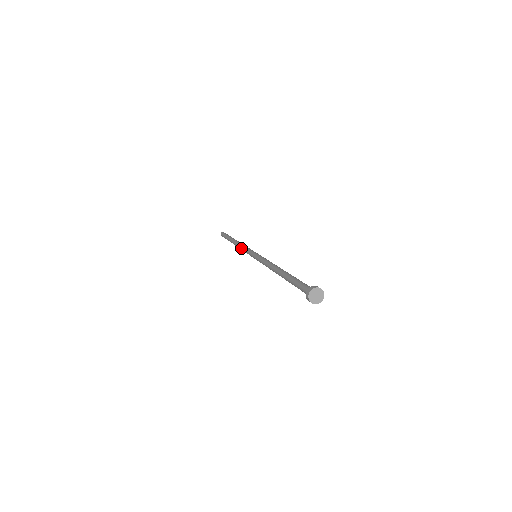
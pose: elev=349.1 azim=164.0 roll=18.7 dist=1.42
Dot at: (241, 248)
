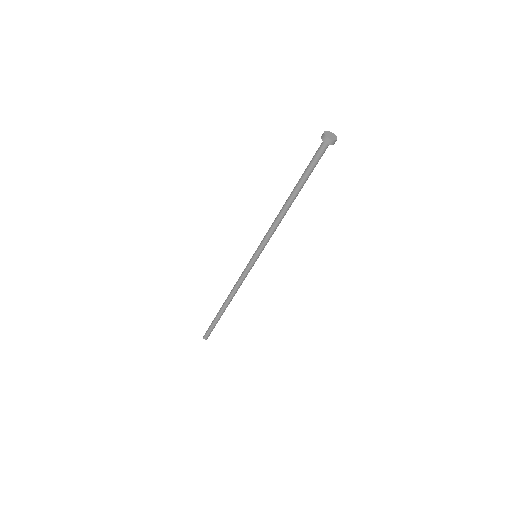
Dot at: (237, 281)
